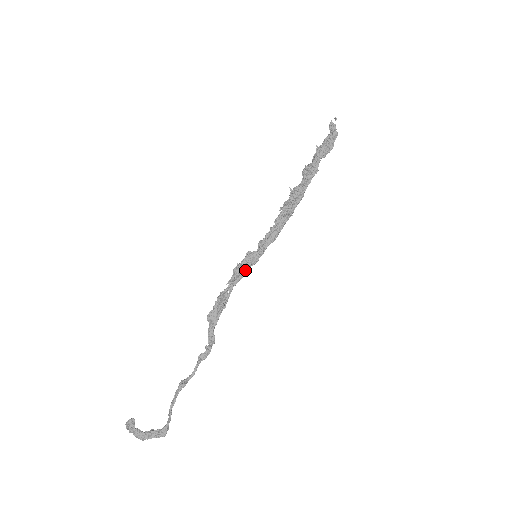
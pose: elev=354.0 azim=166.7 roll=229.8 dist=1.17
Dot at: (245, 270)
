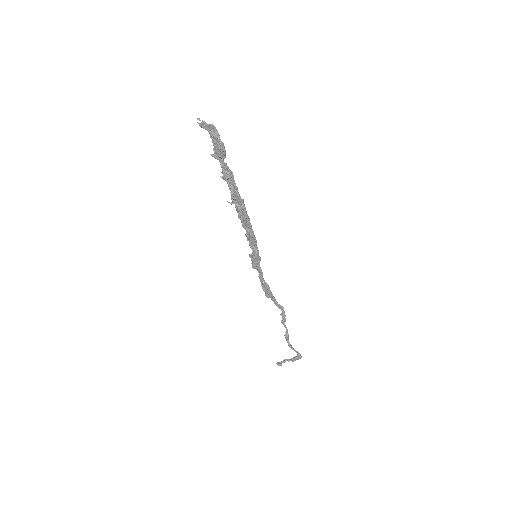
Dot at: (259, 267)
